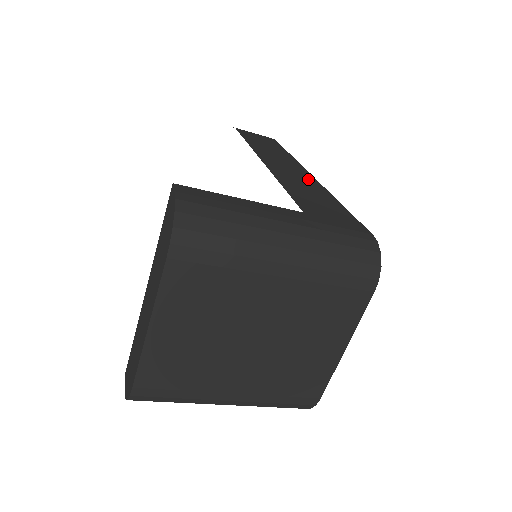
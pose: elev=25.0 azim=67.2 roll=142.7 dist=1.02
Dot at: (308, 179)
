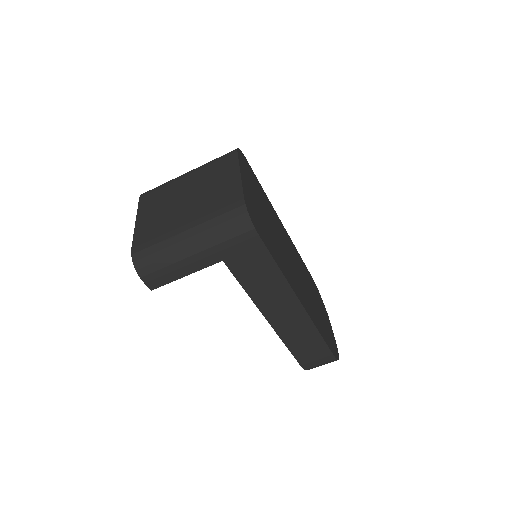
Dot at: occluded
